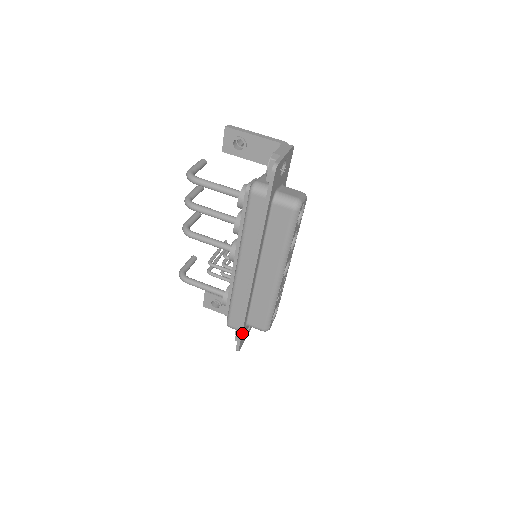
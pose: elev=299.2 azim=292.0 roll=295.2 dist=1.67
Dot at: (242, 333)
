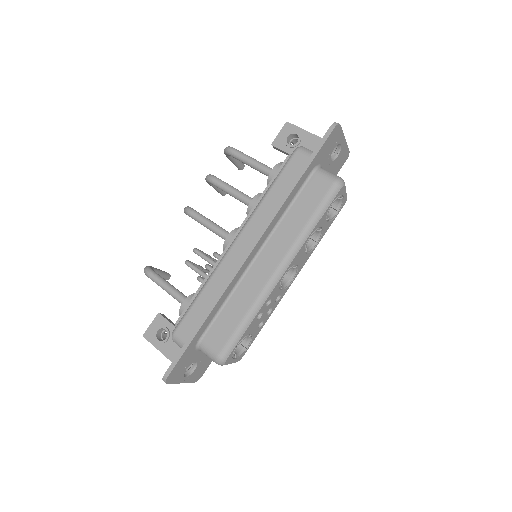
Dot at: (188, 348)
